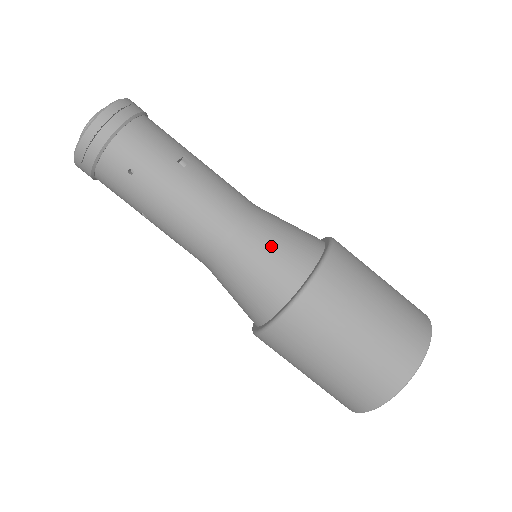
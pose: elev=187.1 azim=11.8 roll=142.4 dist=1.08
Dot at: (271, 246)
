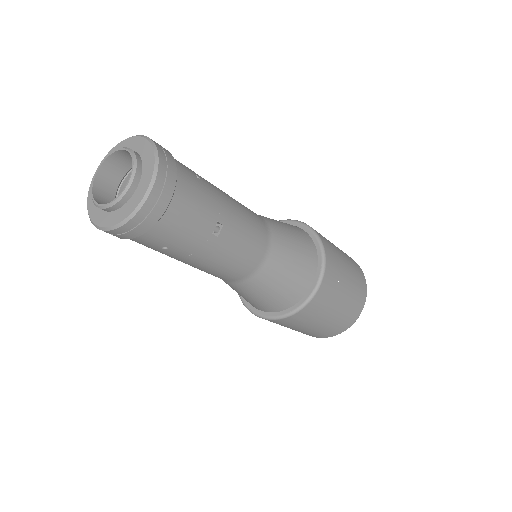
Dot at: (279, 283)
